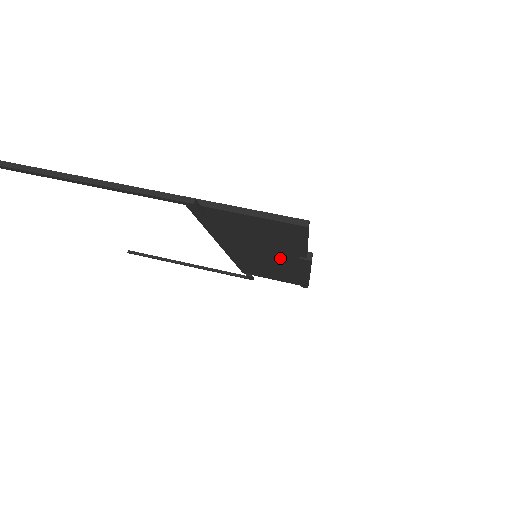
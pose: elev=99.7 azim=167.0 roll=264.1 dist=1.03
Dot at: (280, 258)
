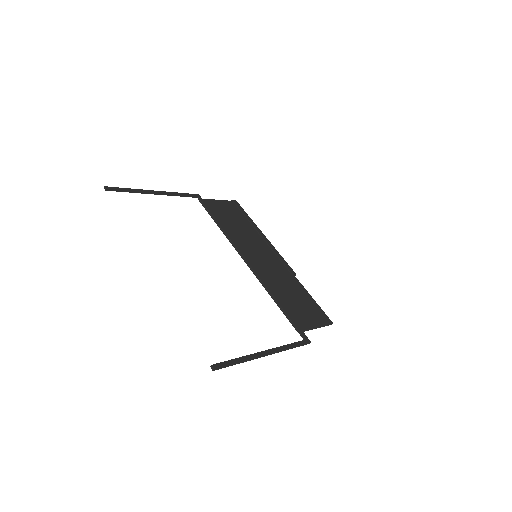
Dot at: occluded
